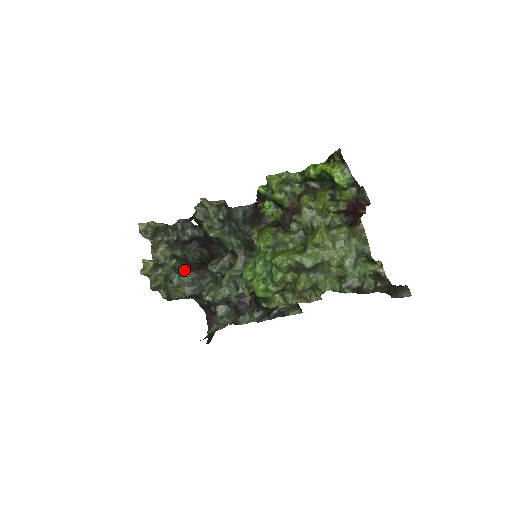
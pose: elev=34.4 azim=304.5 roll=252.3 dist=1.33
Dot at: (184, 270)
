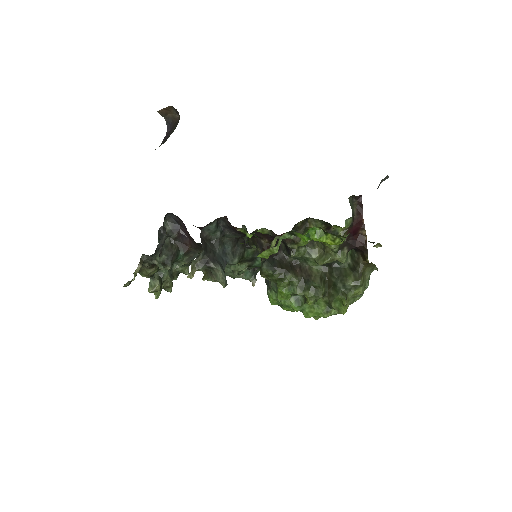
Dot at: (178, 259)
